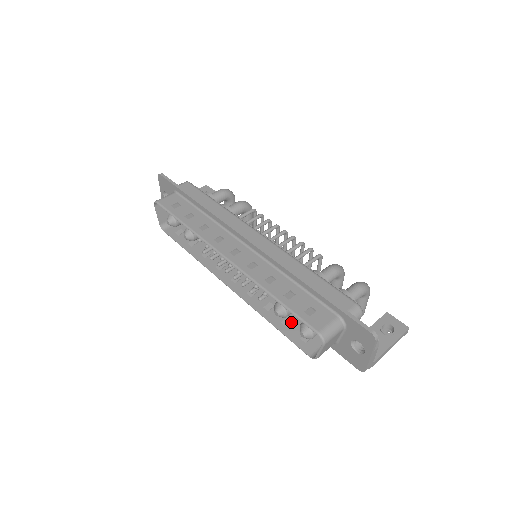
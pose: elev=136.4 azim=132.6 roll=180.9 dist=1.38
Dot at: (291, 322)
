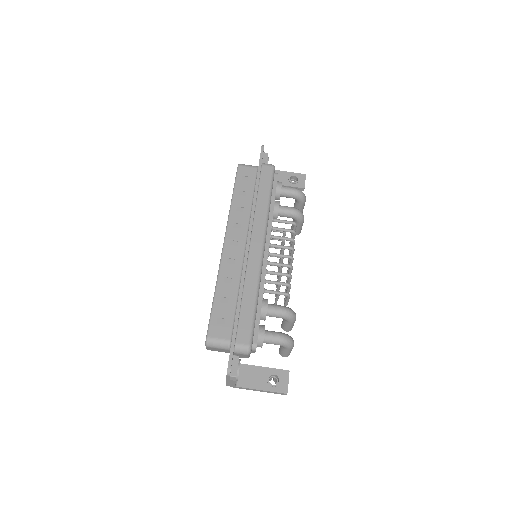
Dot at: occluded
